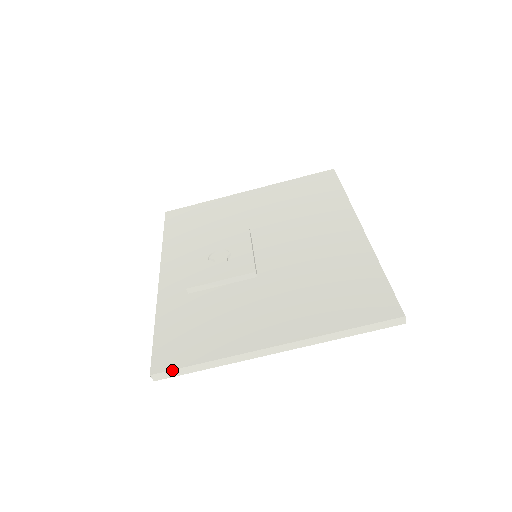
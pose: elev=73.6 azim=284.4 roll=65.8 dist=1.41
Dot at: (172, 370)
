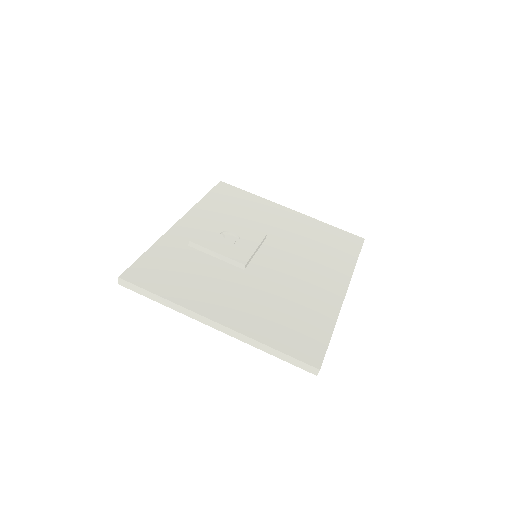
Dot at: (135, 285)
